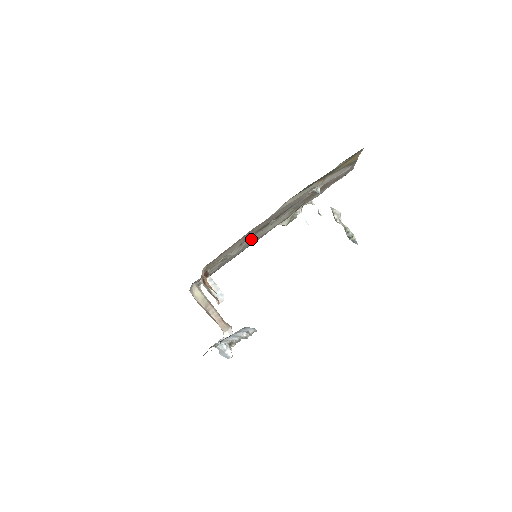
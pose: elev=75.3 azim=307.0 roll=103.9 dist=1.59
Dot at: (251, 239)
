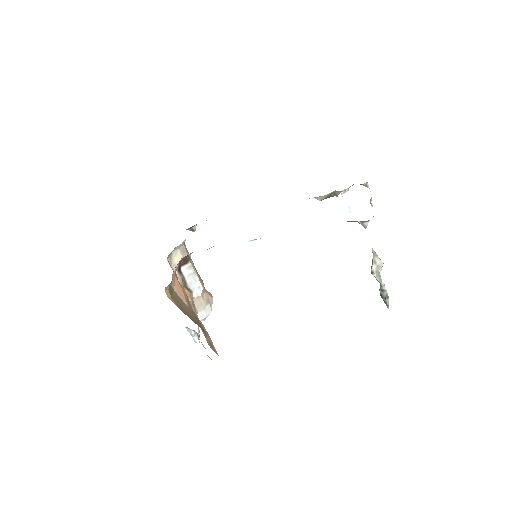
Dot at: occluded
